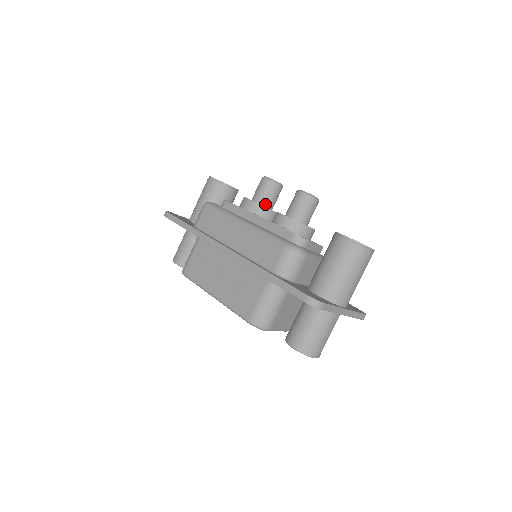
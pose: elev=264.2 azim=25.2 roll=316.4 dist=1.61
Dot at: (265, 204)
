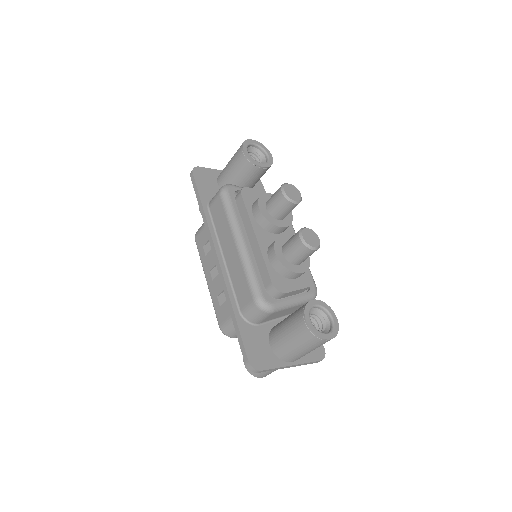
Dot at: (275, 216)
